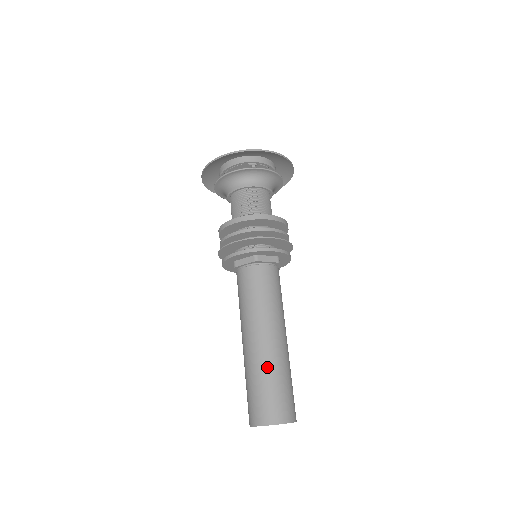
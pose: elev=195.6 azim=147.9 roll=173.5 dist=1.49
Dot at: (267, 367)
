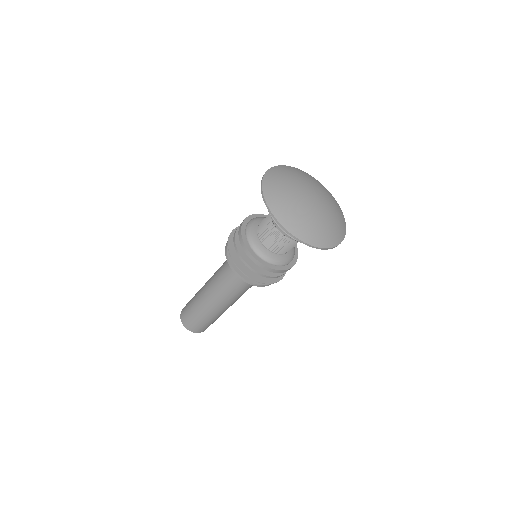
Dot at: (205, 314)
